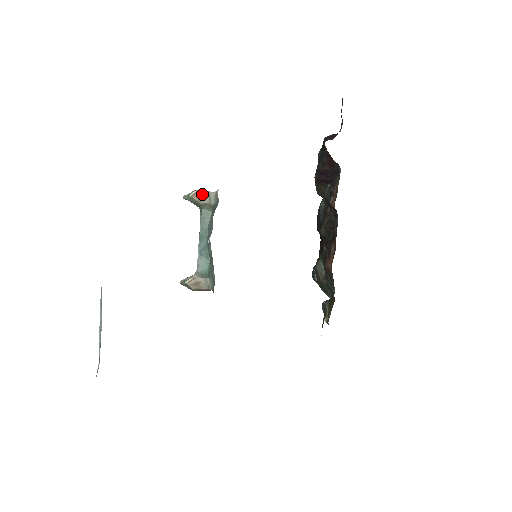
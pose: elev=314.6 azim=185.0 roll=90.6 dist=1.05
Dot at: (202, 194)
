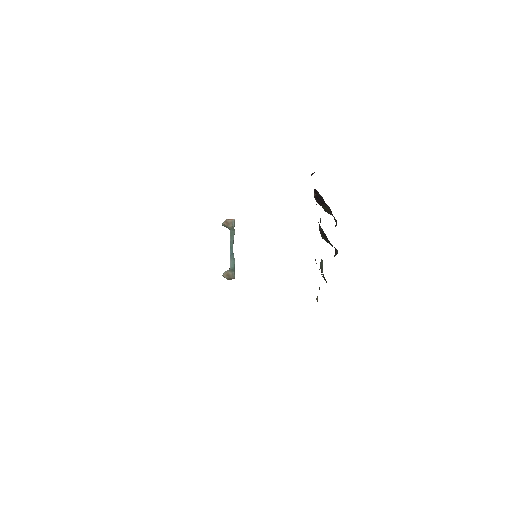
Dot at: (228, 221)
